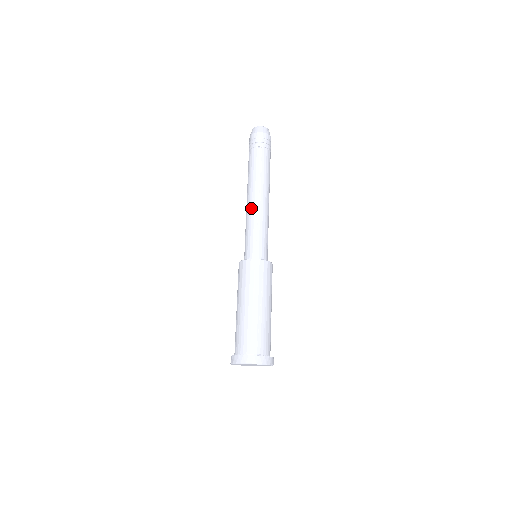
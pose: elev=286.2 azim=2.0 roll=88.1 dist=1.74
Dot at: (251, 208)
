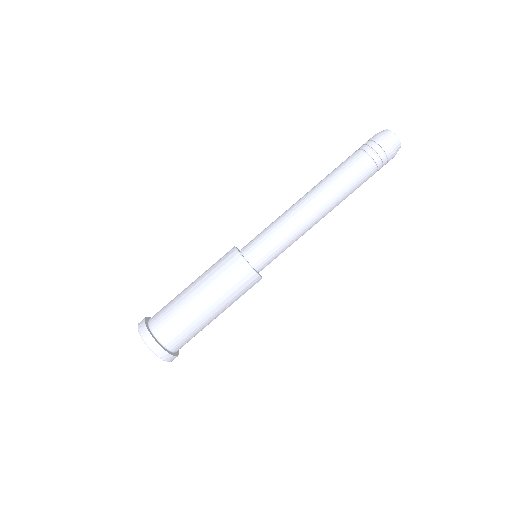
Dot at: (294, 207)
